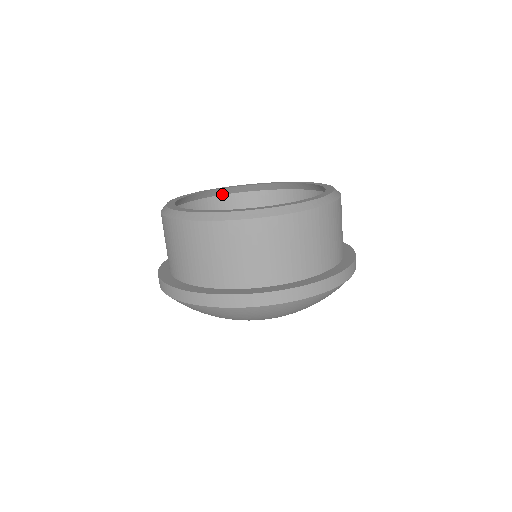
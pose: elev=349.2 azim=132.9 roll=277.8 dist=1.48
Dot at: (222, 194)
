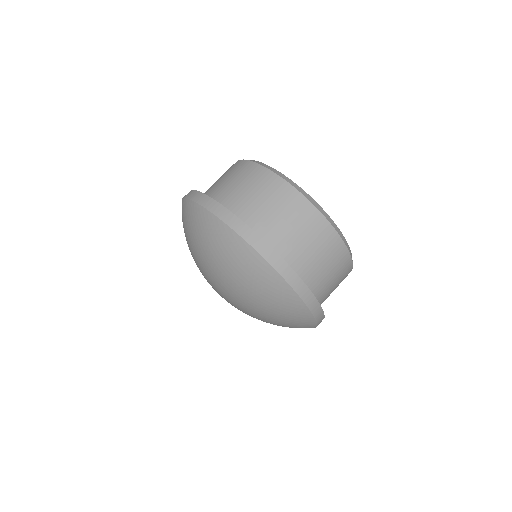
Dot at: occluded
